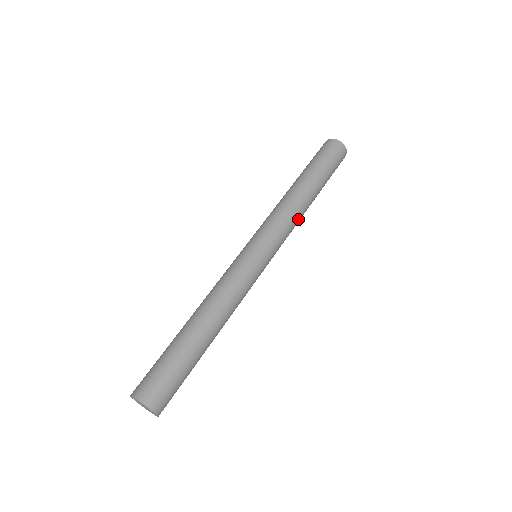
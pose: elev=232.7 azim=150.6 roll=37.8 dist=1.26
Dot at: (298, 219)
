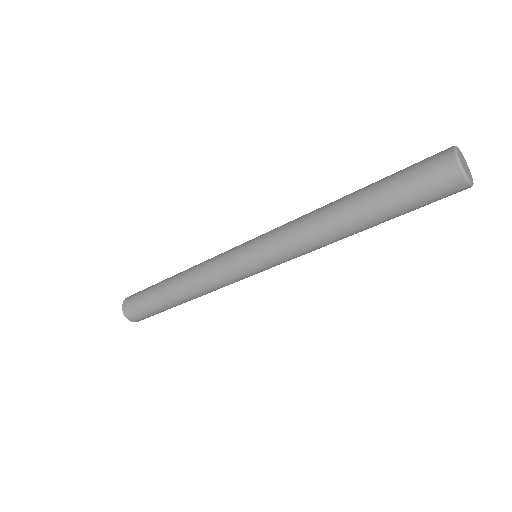
Dot at: (323, 246)
